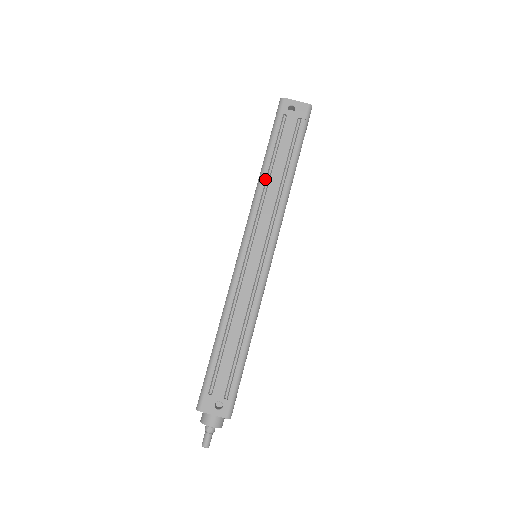
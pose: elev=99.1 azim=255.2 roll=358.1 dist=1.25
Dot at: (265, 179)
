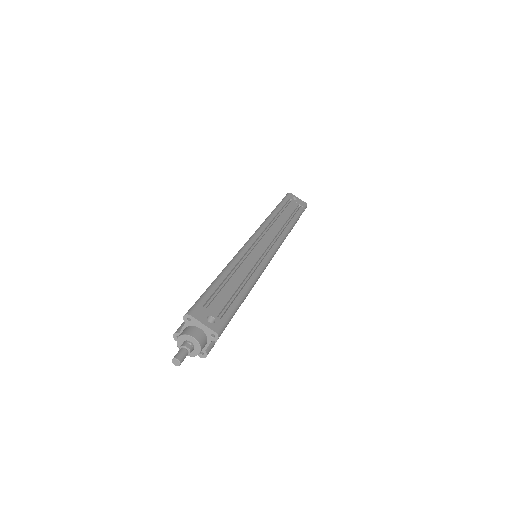
Dot at: (275, 216)
